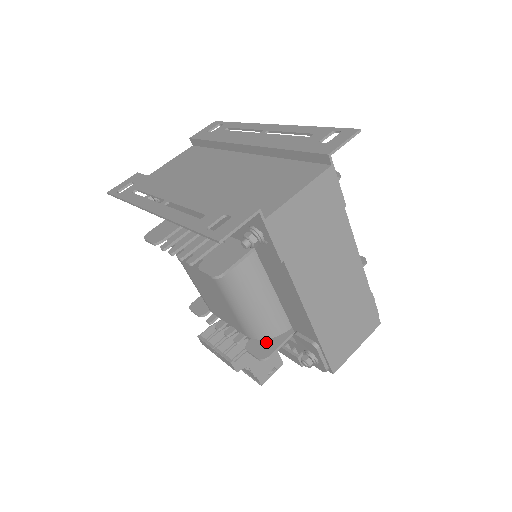
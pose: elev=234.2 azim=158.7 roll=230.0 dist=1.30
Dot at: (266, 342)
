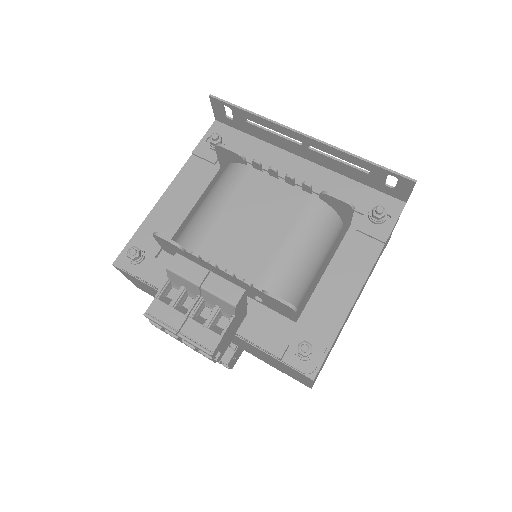
Dot at: occluded
